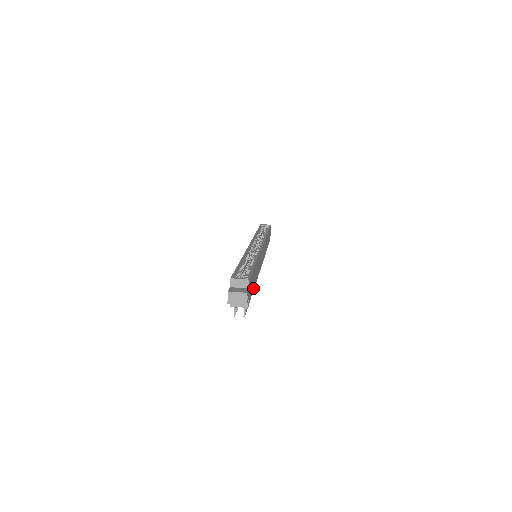
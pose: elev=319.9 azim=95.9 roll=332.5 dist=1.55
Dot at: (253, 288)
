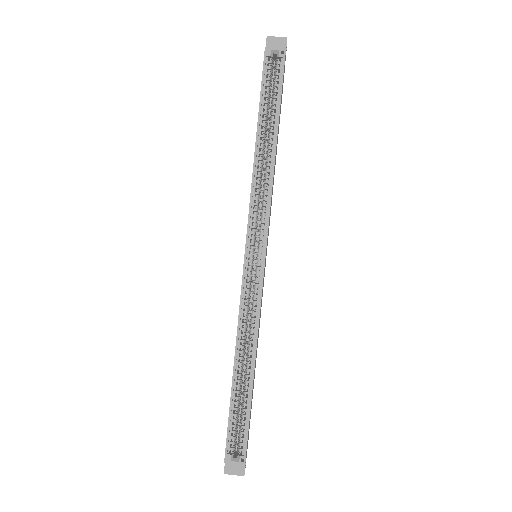
Dot at: occluded
